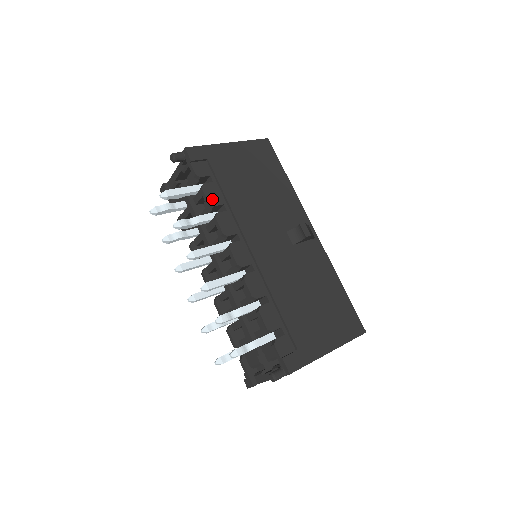
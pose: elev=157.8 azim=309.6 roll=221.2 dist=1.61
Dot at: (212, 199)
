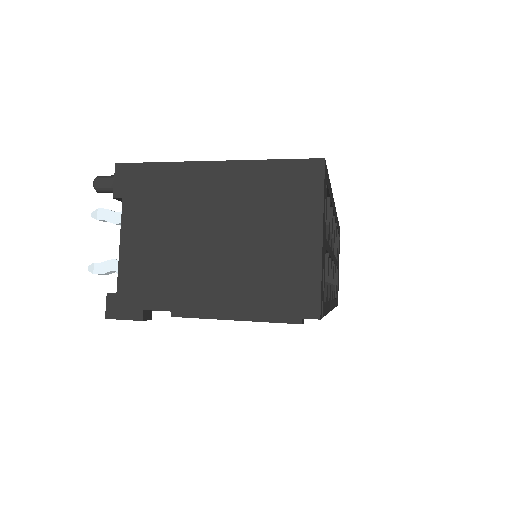
Dot at: occluded
